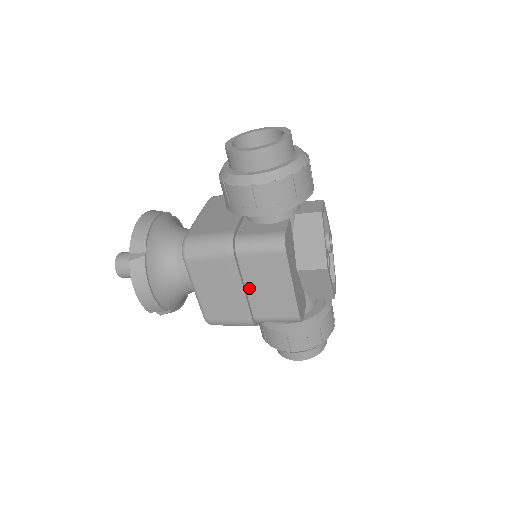
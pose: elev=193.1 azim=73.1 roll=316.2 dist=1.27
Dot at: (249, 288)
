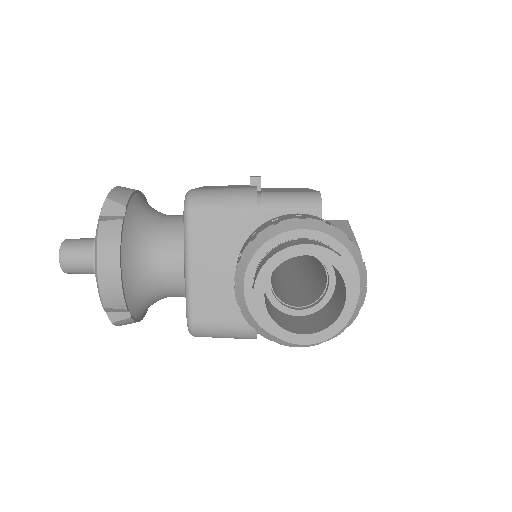
Dot at: occluded
